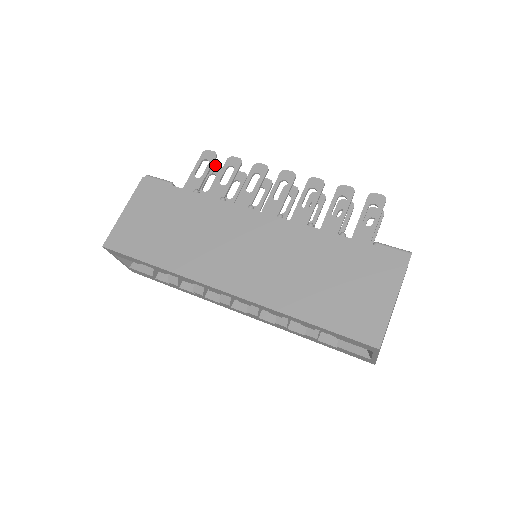
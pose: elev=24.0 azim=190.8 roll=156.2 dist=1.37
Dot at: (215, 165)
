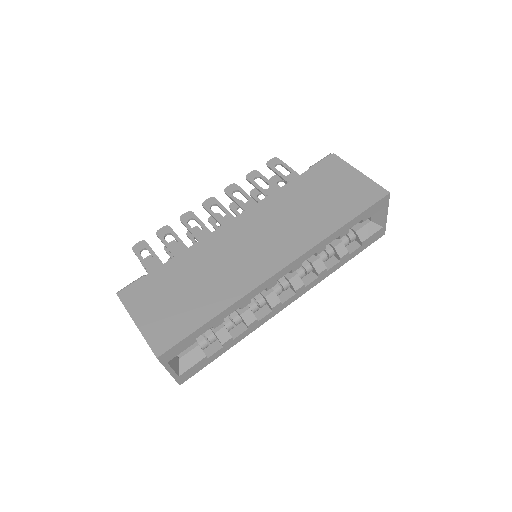
Dot at: (144, 259)
